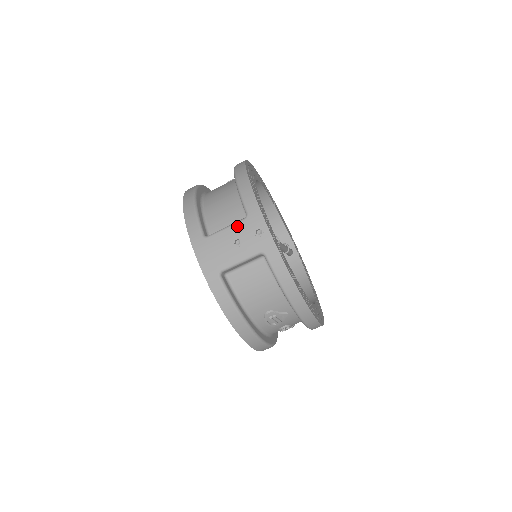
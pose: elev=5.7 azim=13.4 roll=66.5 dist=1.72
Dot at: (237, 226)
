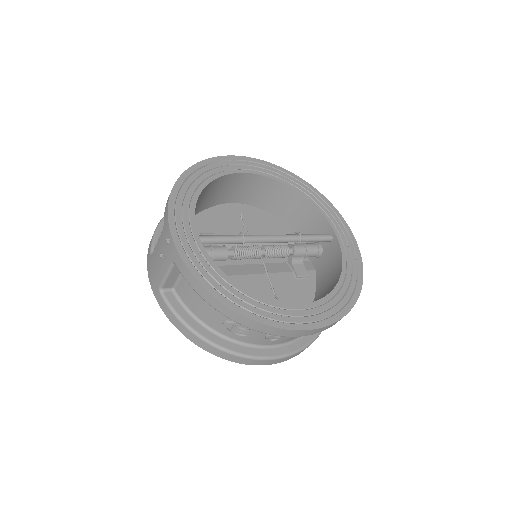
Dot at: (160, 239)
